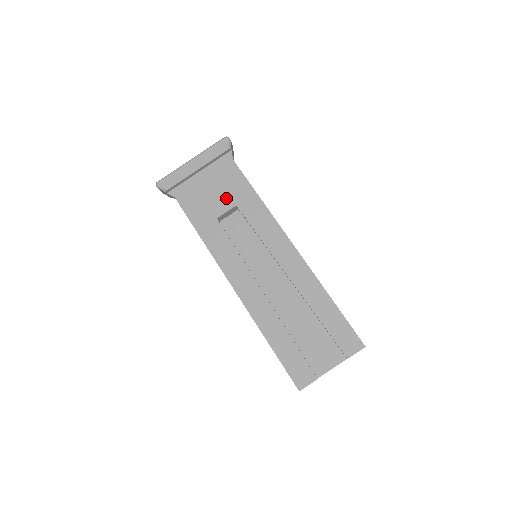
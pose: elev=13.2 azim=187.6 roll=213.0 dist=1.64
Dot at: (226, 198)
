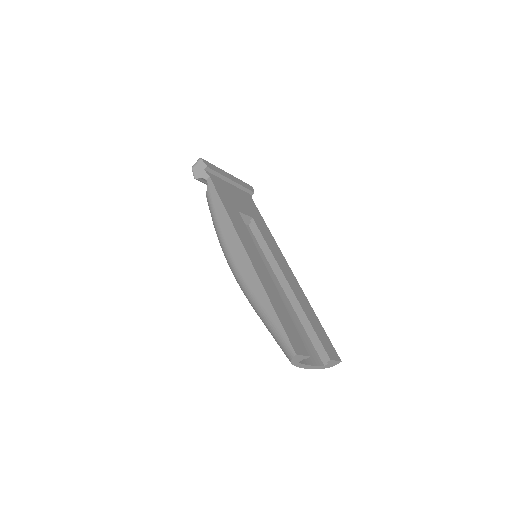
Dot at: (246, 209)
